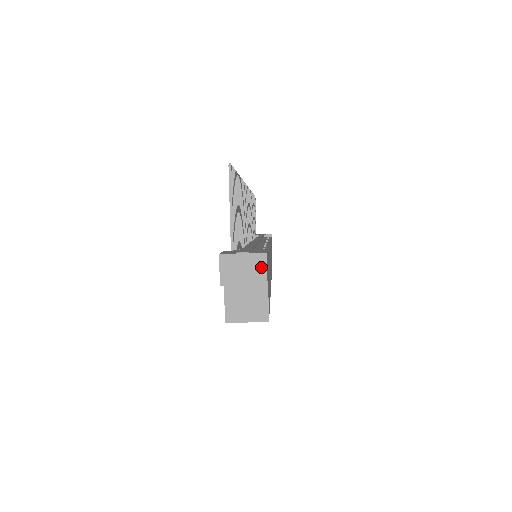
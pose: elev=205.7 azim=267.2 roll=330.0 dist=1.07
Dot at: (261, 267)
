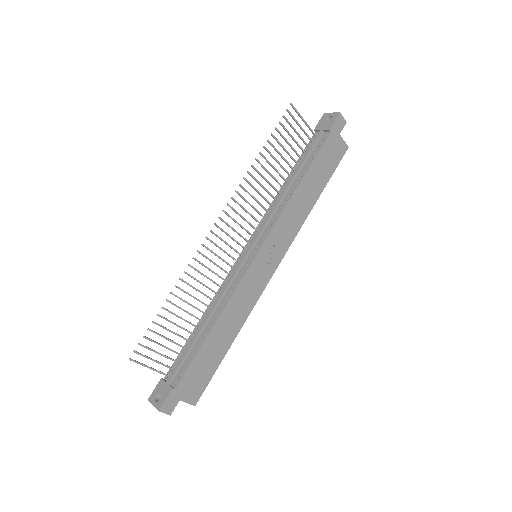
Dot at: (162, 412)
